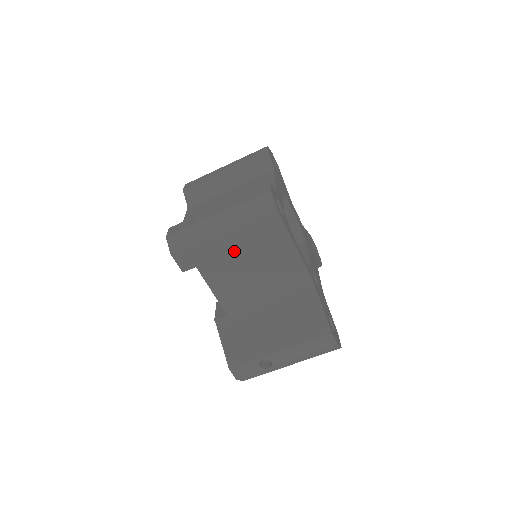
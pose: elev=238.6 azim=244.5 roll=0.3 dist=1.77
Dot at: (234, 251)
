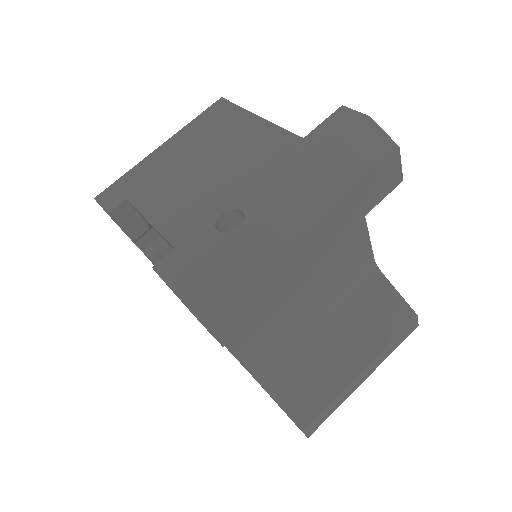
Dot at: (177, 158)
